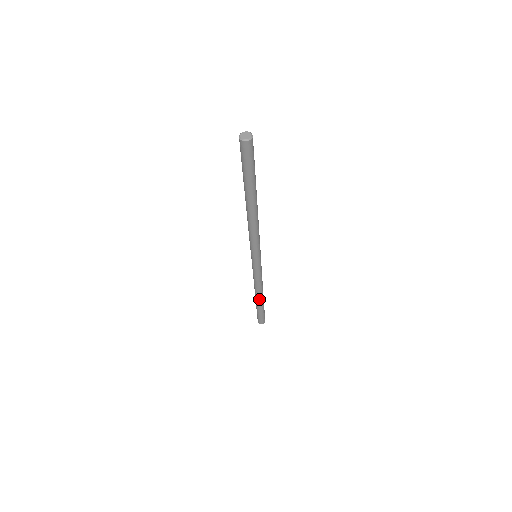
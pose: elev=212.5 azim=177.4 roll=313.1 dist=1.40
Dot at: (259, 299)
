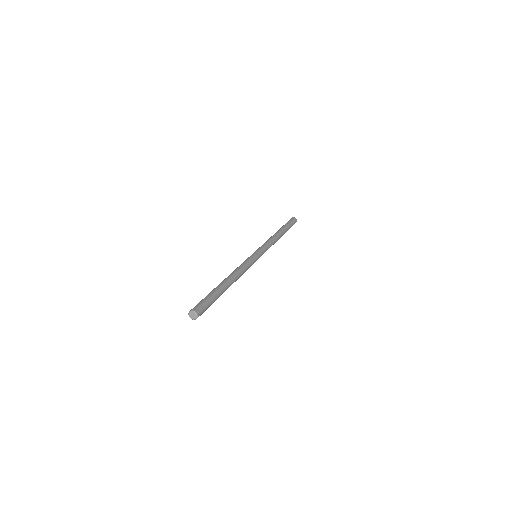
Dot at: (280, 237)
